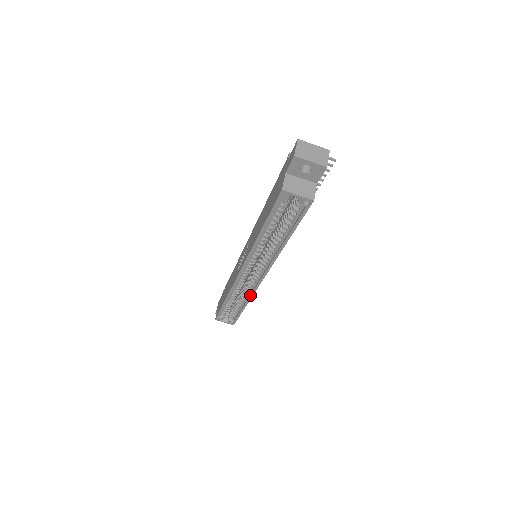
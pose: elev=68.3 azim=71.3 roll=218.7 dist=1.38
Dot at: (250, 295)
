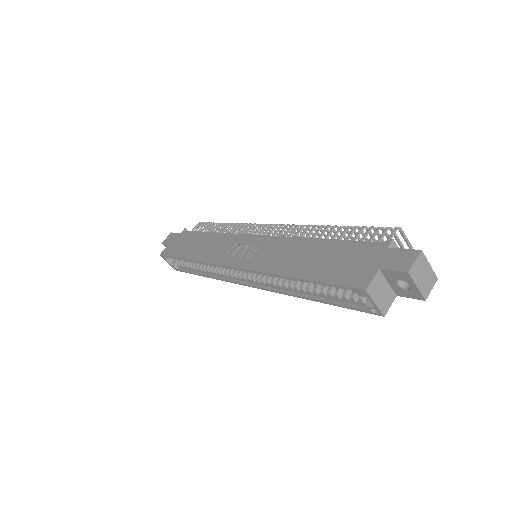
Dot at: (220, 278)
